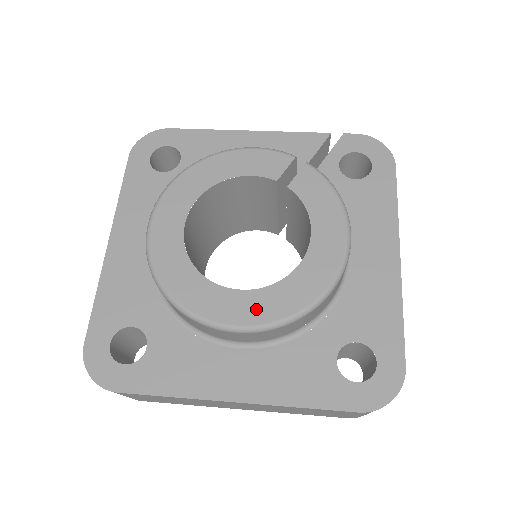
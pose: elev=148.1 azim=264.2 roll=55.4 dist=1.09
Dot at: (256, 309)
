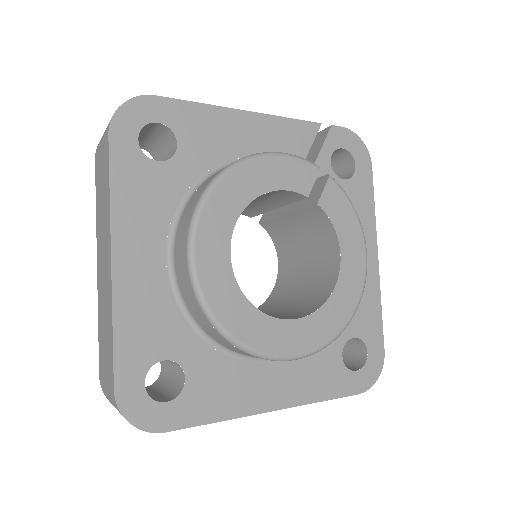
Dot at: (307, 336)
